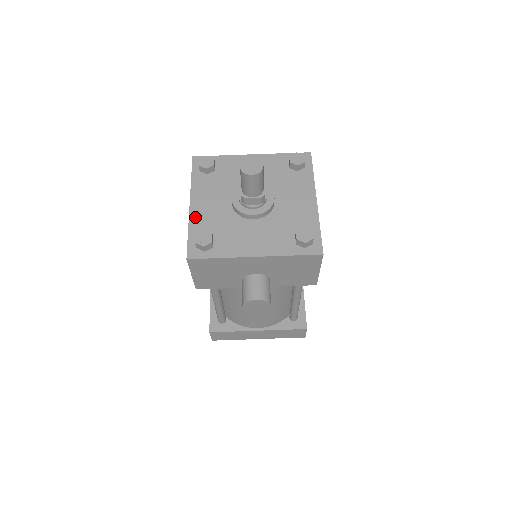
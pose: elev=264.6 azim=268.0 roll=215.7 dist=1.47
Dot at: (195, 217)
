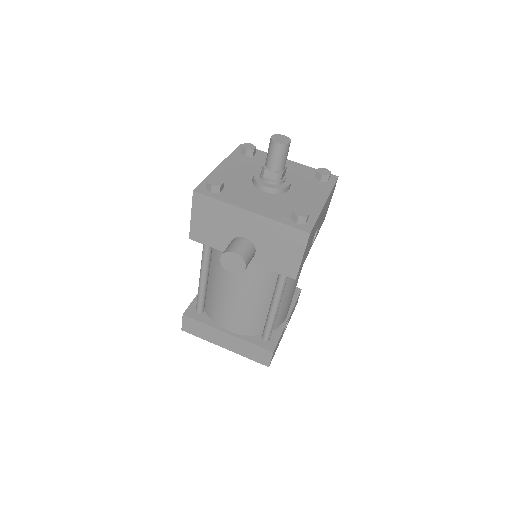
Dot at: (218, 173)
